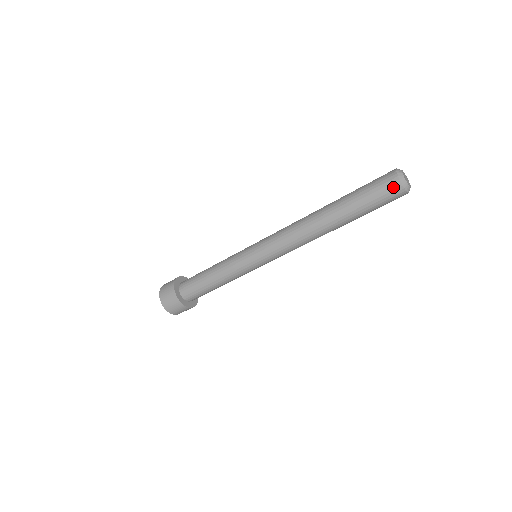
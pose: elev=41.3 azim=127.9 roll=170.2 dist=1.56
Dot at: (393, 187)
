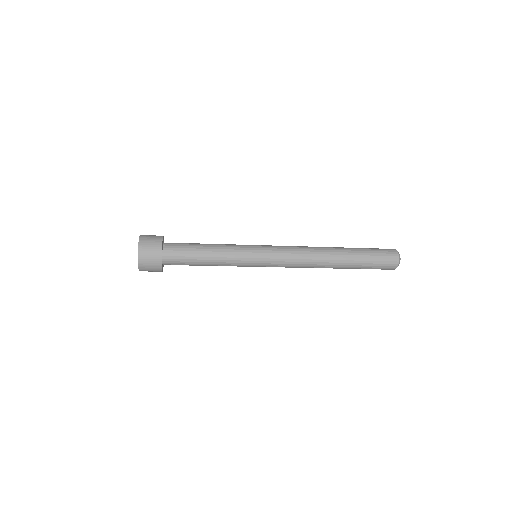
Dot at: (392, 256)
